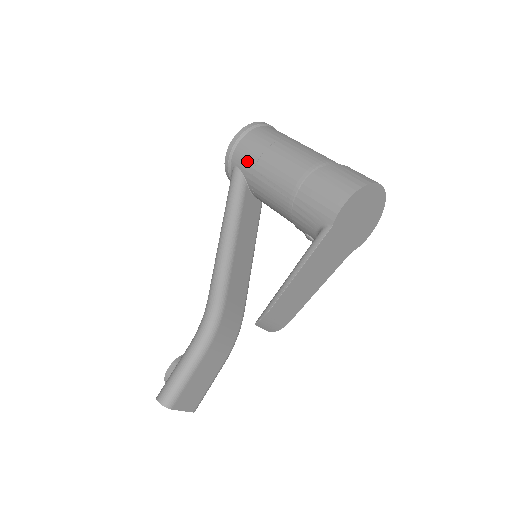
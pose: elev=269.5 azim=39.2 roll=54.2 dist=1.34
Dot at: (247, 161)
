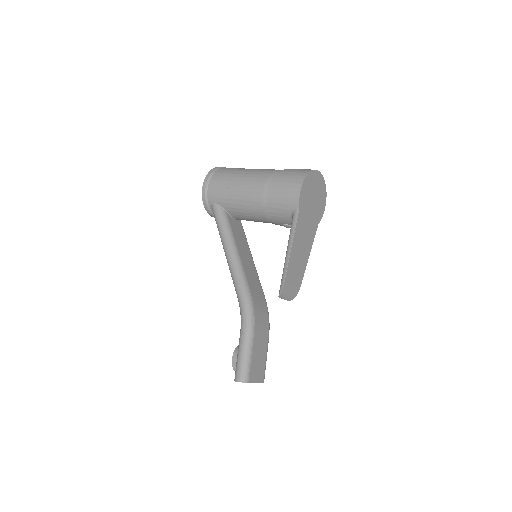
Dot at: (220, 196)
